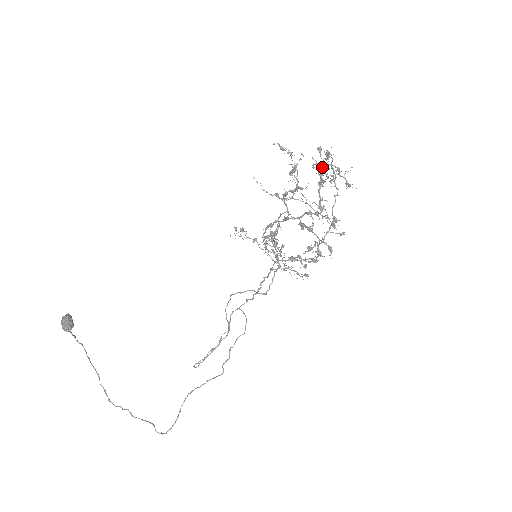
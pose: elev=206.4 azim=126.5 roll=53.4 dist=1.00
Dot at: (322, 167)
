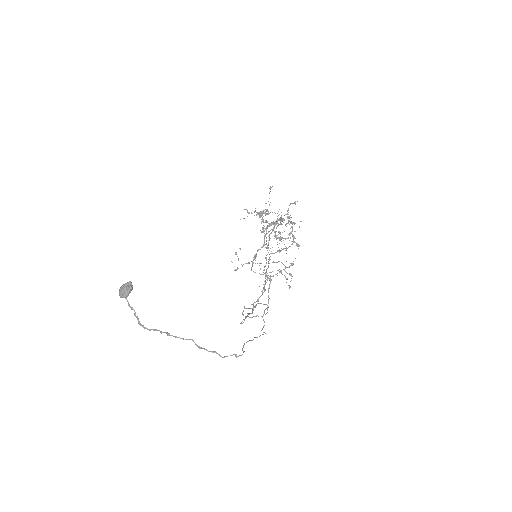
Dot at: (265, 272)
